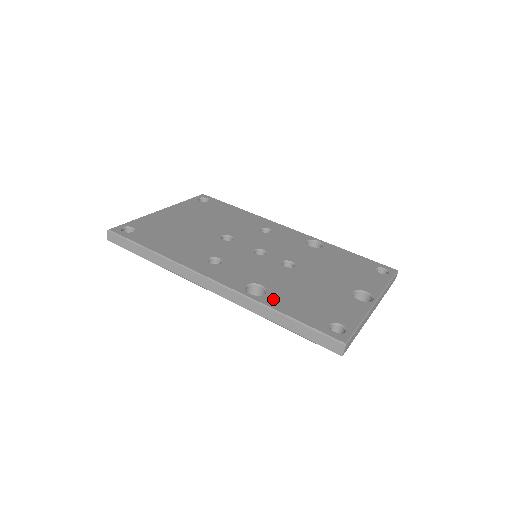
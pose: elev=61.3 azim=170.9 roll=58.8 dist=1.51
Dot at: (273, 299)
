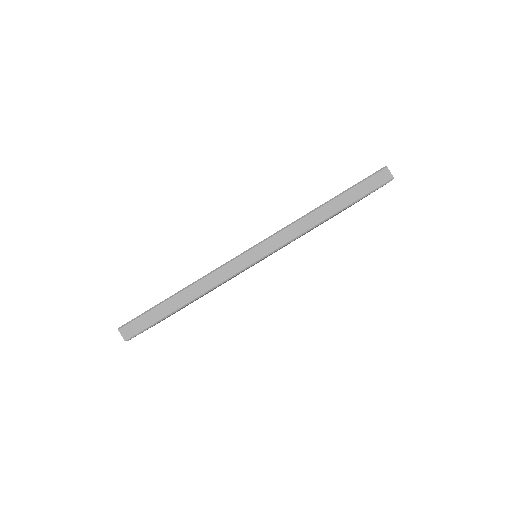
Dot at: occluded
